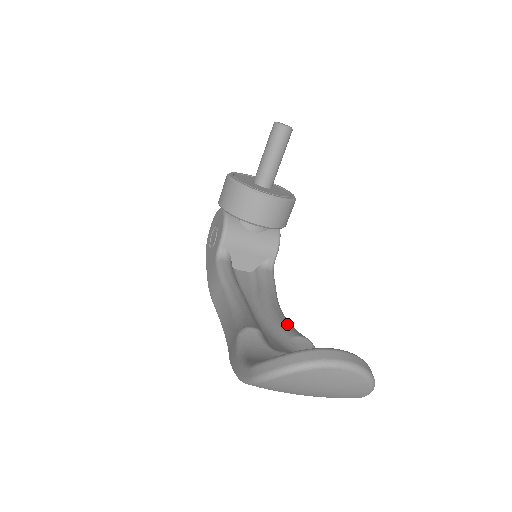
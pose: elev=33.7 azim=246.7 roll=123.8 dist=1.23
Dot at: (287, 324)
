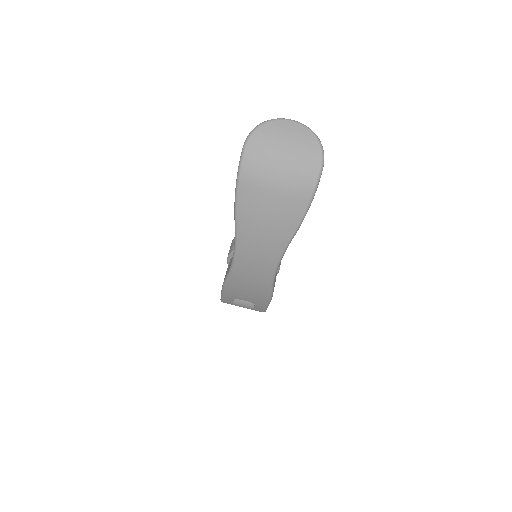
Dot at: occluded
